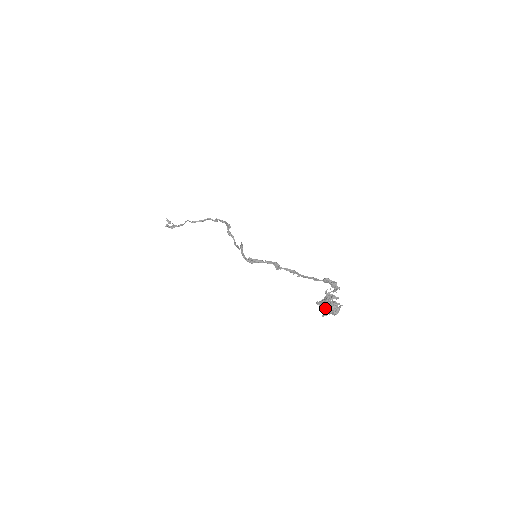
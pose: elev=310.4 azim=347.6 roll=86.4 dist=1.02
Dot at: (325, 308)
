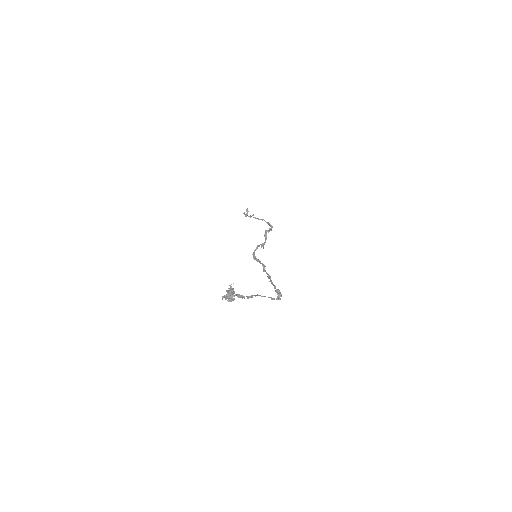
Dot at: (226, 295)
